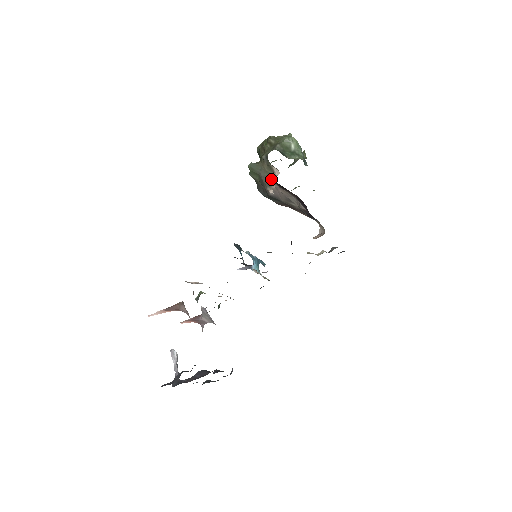
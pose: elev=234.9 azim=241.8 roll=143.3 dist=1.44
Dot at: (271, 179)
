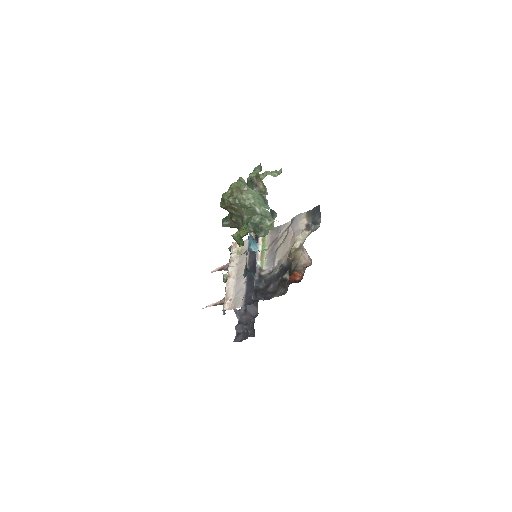
Dot at: occluded
